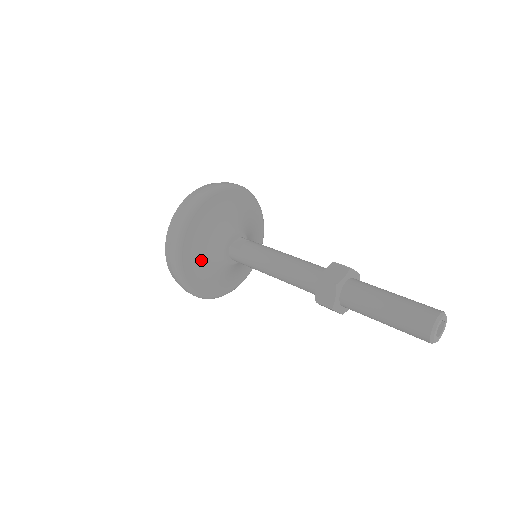
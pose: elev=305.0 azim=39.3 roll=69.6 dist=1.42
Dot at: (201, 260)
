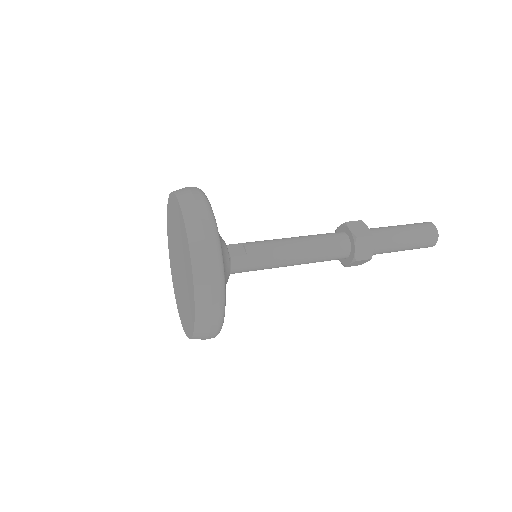
Dot at: occluded
